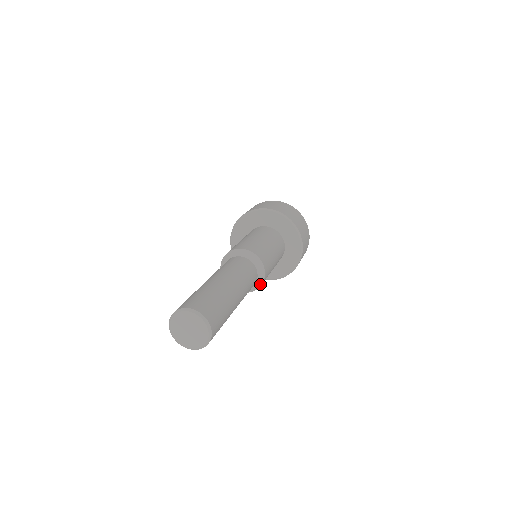
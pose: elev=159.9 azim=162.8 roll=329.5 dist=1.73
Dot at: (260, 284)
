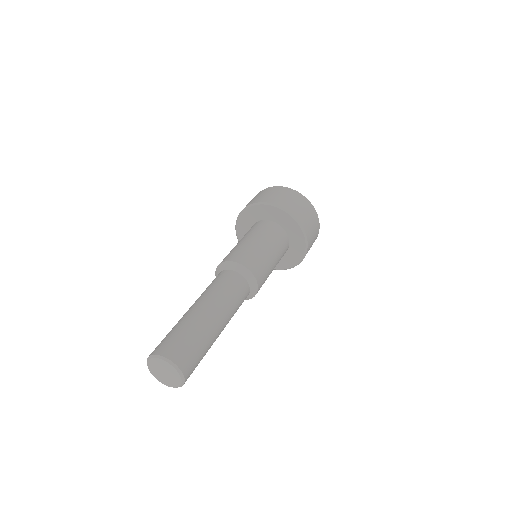
Dot at: (248, 299)
